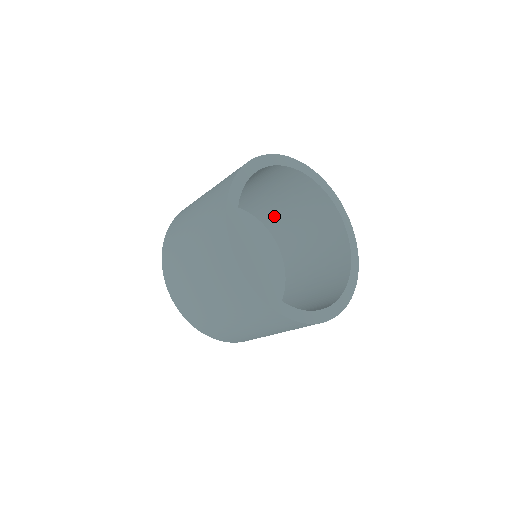
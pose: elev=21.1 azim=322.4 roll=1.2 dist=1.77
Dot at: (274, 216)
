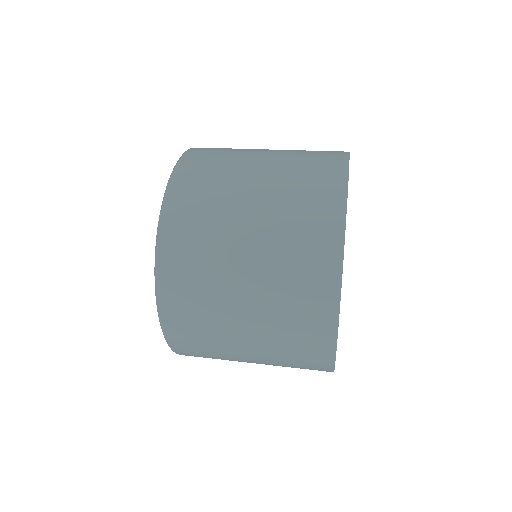
Dot at: occluded
